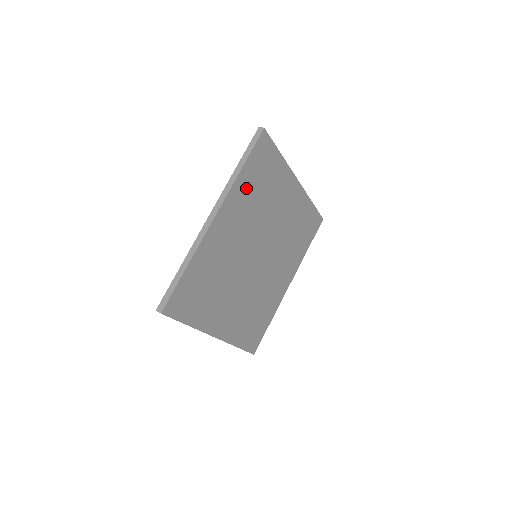
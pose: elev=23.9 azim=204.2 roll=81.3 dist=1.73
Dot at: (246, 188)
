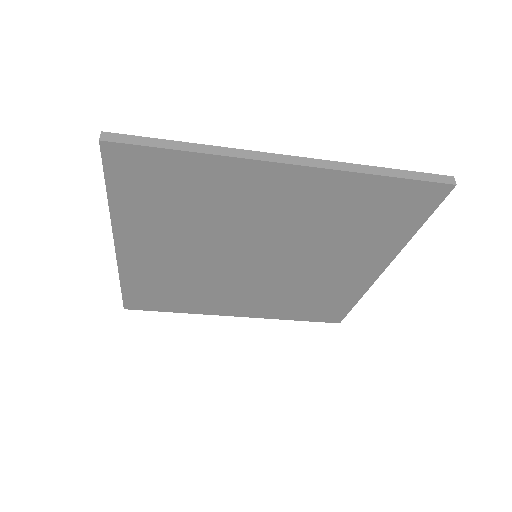
Dot at: (144, 211)
